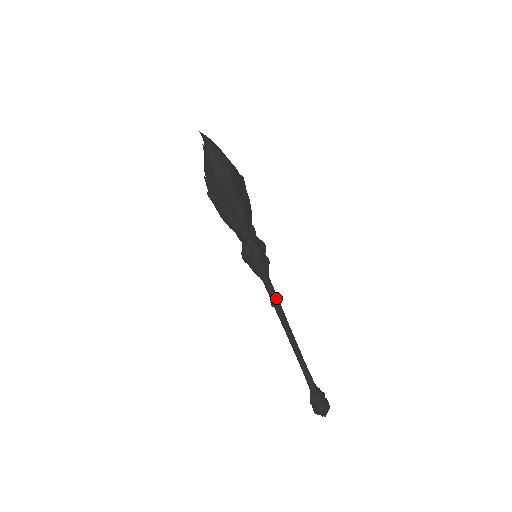
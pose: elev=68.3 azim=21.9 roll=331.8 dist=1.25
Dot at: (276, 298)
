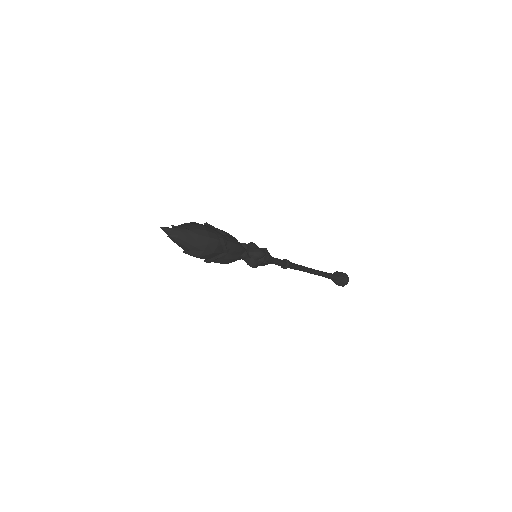
Dot at: (283, 266)
